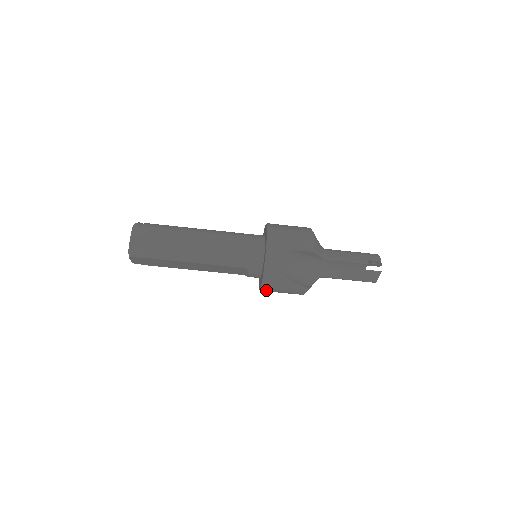
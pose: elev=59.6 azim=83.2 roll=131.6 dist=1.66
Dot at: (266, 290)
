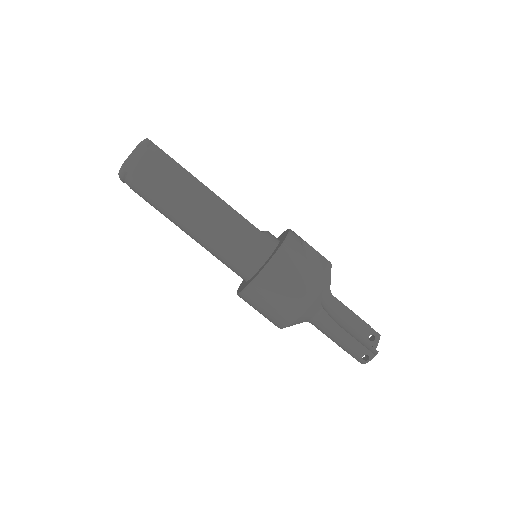
Dot at: (272, 271)
